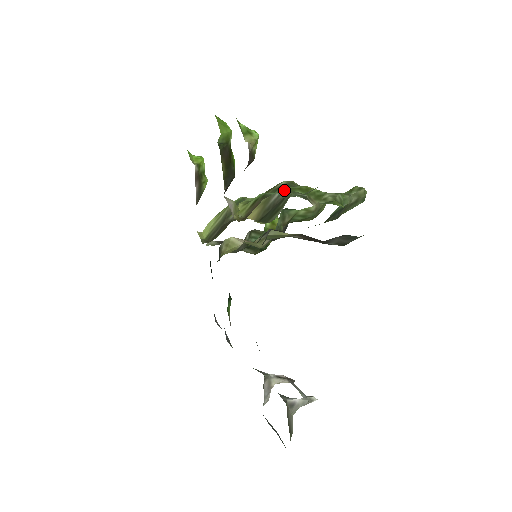
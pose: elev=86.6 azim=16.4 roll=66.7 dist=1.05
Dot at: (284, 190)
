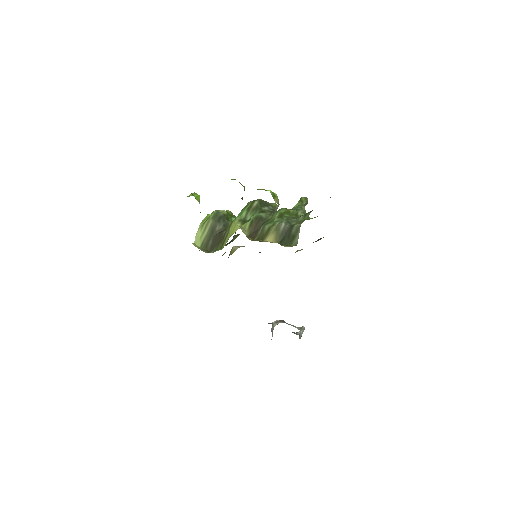
Dot at: (277, 215)
